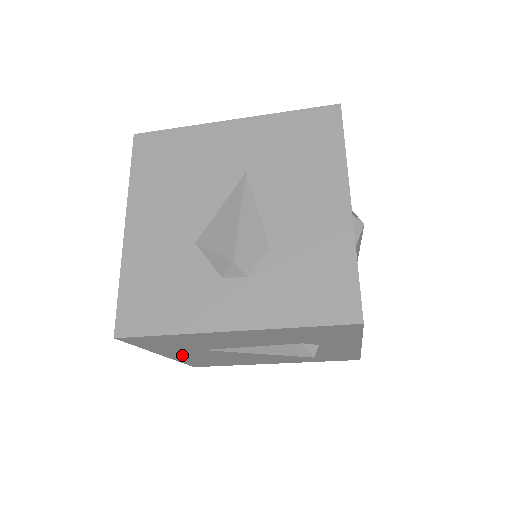
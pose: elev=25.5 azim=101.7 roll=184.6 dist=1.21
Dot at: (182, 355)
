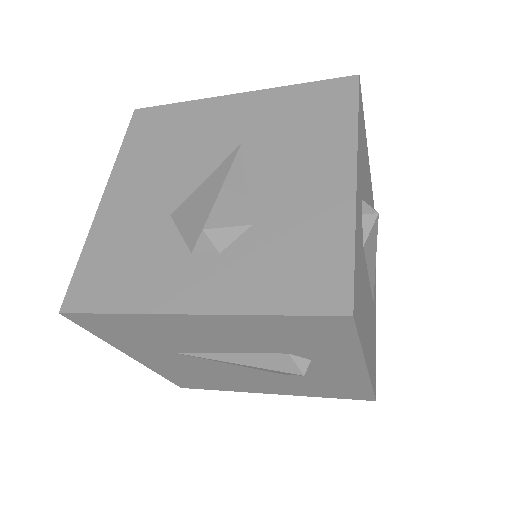
Dot at: (155, 361)
